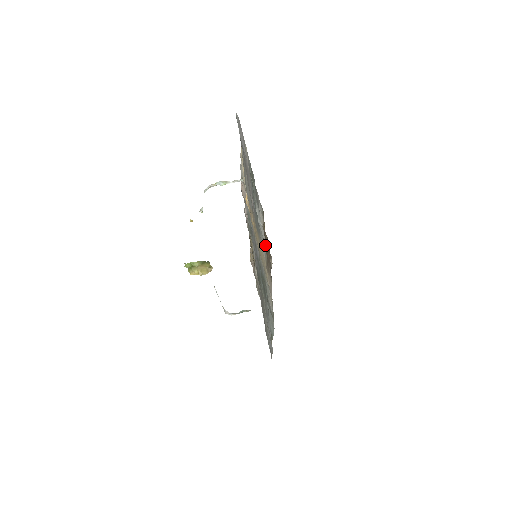
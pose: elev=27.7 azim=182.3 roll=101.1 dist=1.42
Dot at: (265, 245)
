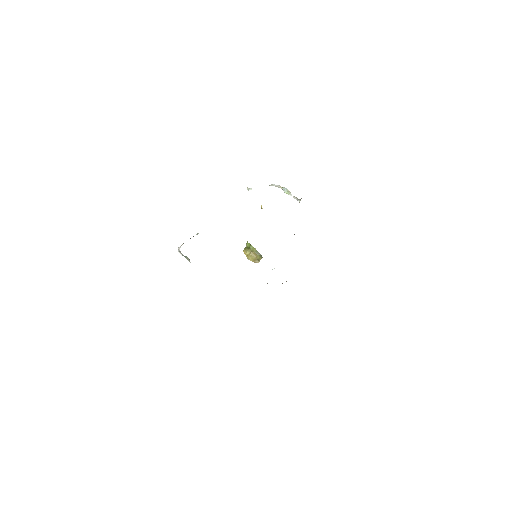
Dot at: occluded
